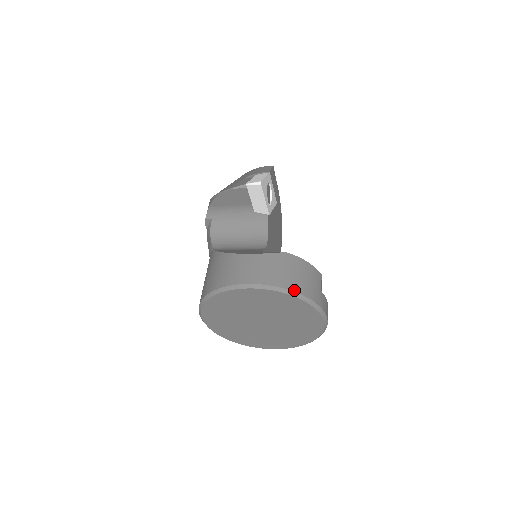
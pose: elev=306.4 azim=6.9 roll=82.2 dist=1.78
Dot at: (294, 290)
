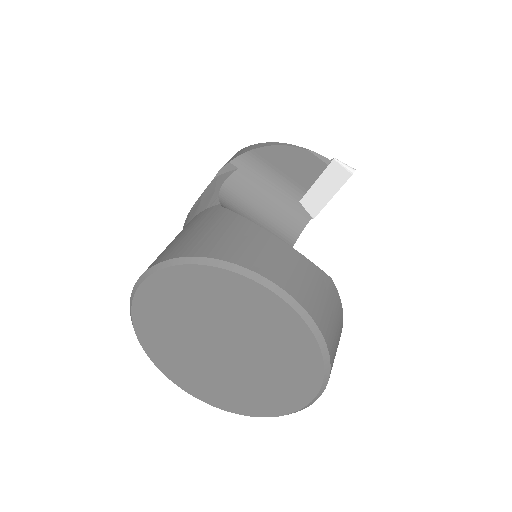
Dot at: (325, 338)
